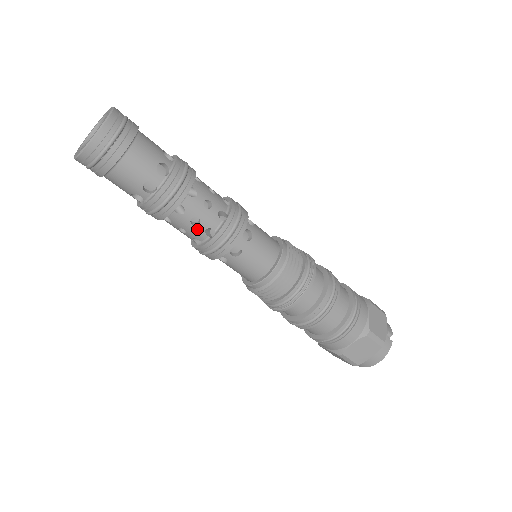
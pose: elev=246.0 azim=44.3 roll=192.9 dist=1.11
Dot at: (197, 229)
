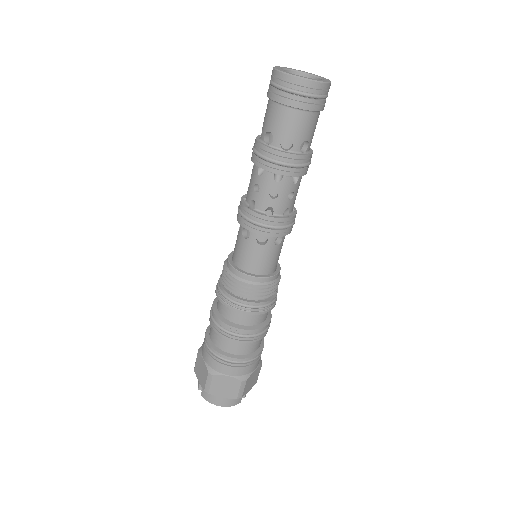
Dot at: (267, 200)
